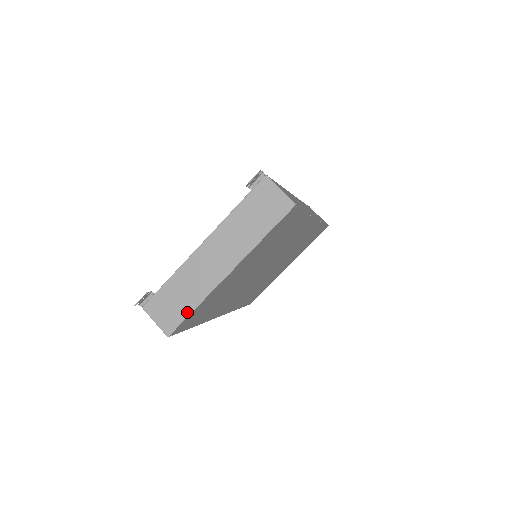
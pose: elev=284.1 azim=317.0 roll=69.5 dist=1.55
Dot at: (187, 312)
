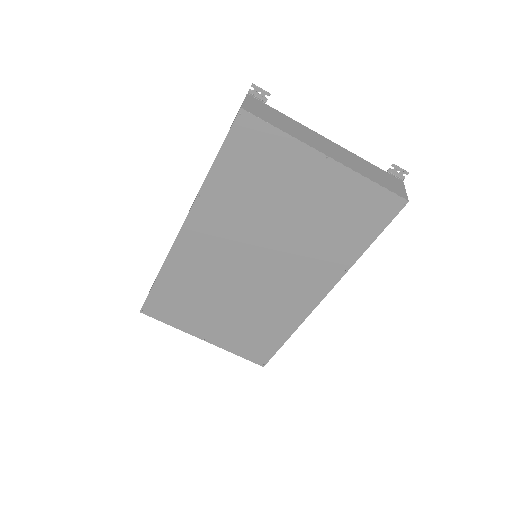
Dot at: (274, 124)
